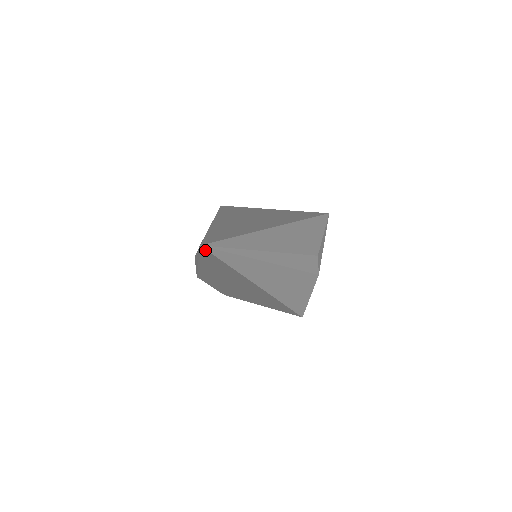
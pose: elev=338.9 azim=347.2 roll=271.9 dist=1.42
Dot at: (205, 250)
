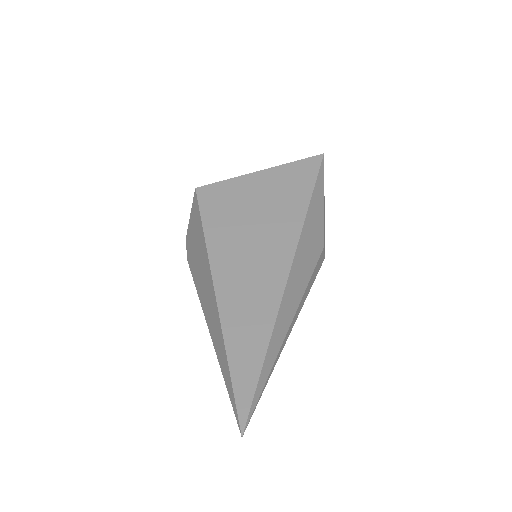
Dot at: (244, 424)
